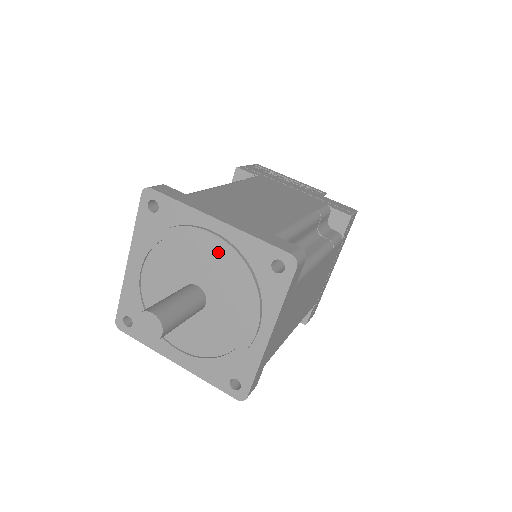
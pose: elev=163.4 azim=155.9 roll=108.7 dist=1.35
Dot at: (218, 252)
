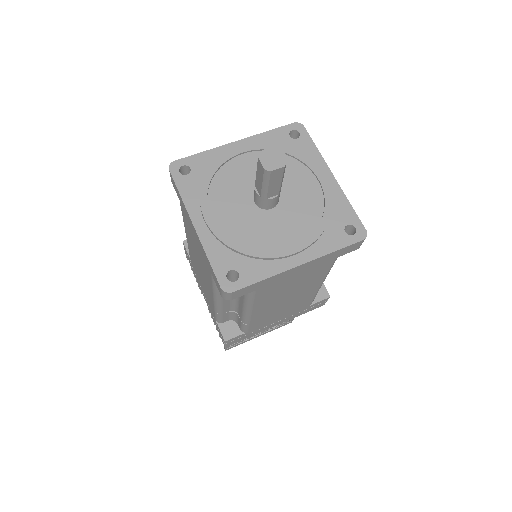
Dot at: (254, 156)
